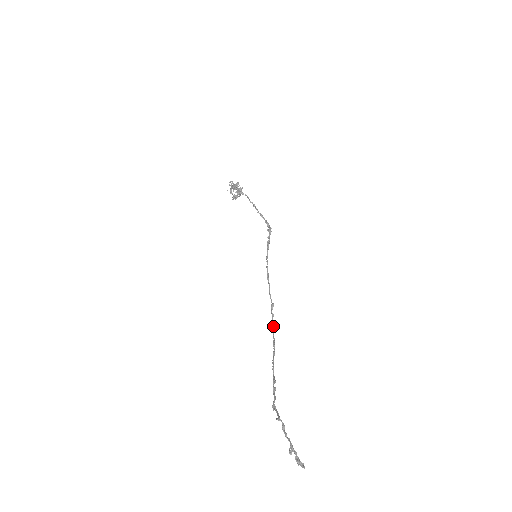
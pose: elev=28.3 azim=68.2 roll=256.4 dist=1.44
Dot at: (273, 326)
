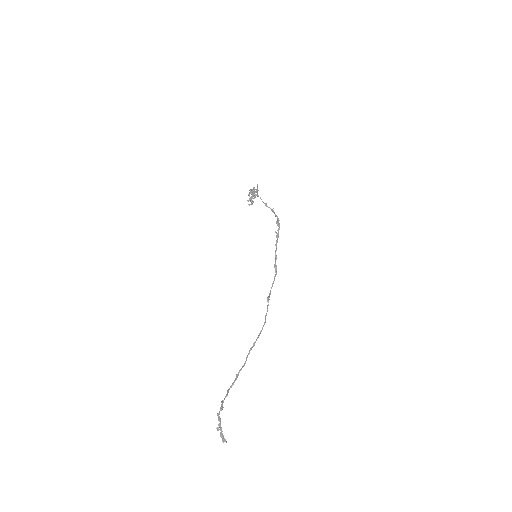
Dot at: (265, 318)
